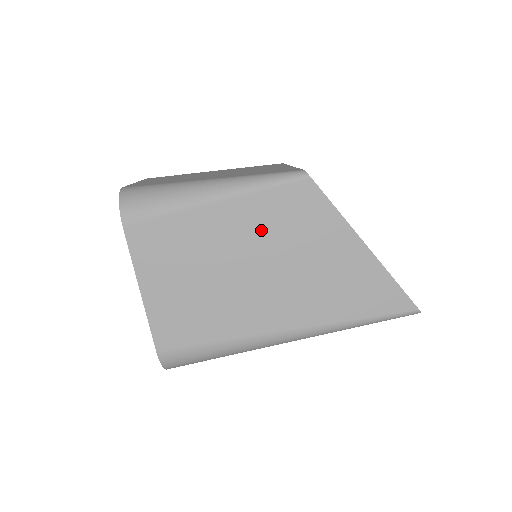
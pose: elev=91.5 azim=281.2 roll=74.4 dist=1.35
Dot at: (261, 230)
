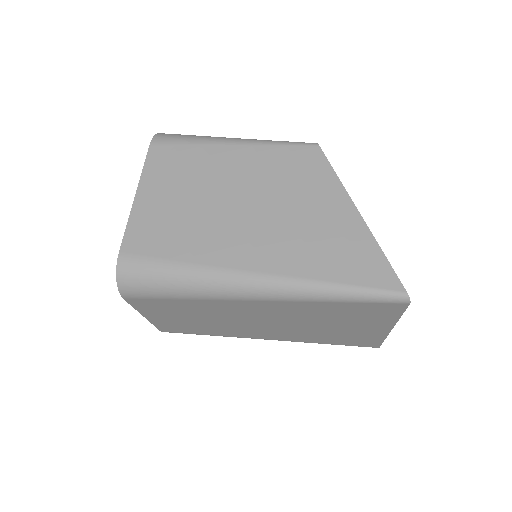
Dot at: (262, 174)
